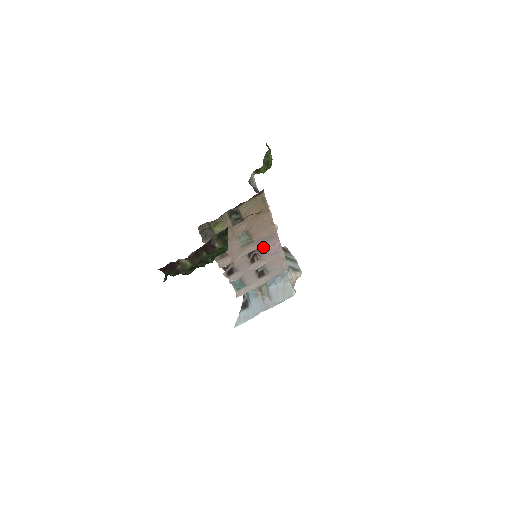
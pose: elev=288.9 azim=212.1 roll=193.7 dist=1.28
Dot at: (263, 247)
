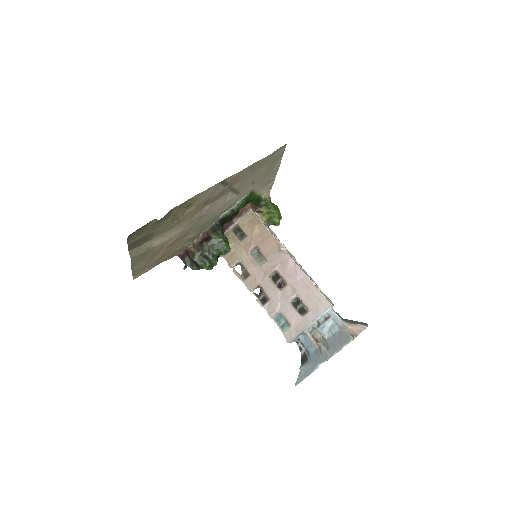
Dot at: (281, 269)
